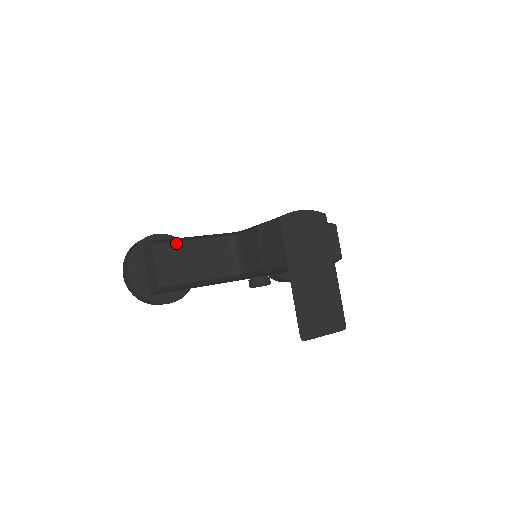
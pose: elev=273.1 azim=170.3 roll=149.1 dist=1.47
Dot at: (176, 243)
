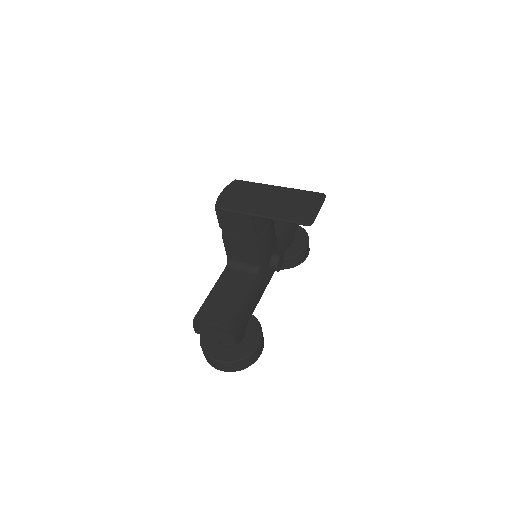
Dot at: (205, 303)
